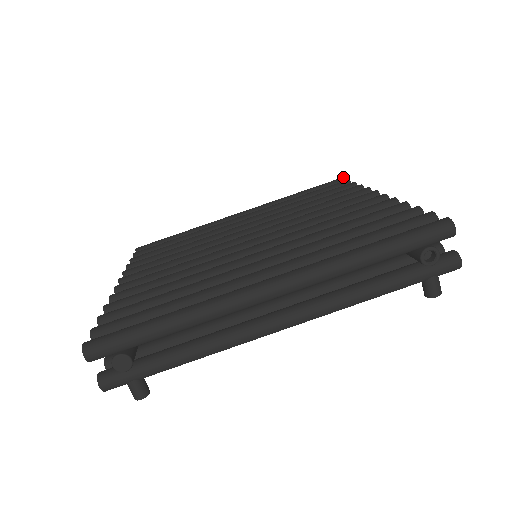
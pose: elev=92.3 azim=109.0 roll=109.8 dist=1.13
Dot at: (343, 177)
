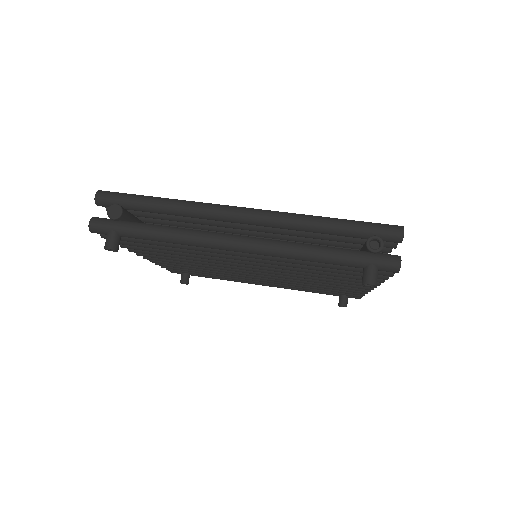
Dot at: occluded
